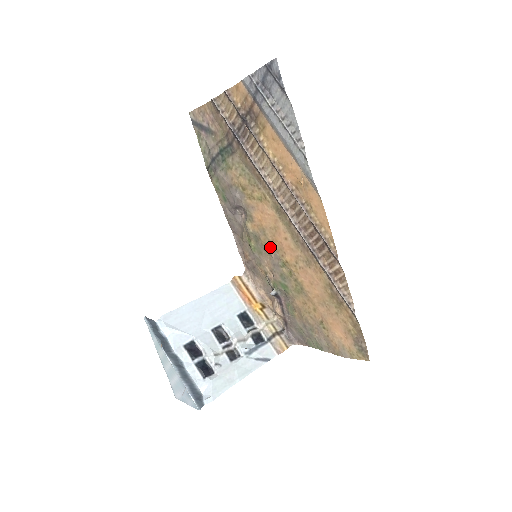
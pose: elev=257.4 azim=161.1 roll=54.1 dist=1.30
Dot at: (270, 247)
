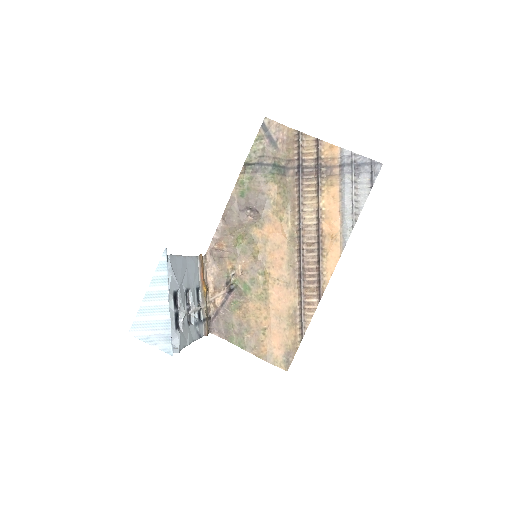
Dot at: (262, 255)
